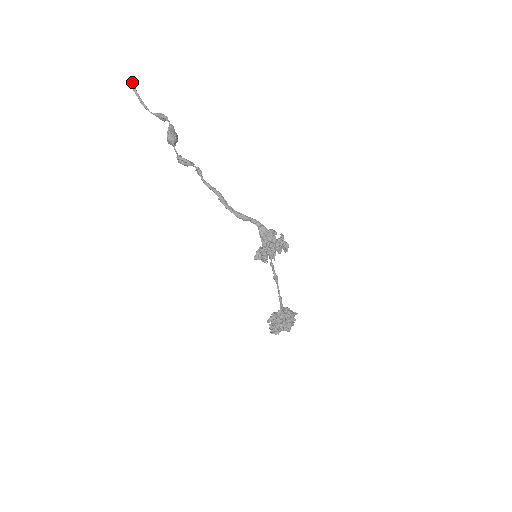
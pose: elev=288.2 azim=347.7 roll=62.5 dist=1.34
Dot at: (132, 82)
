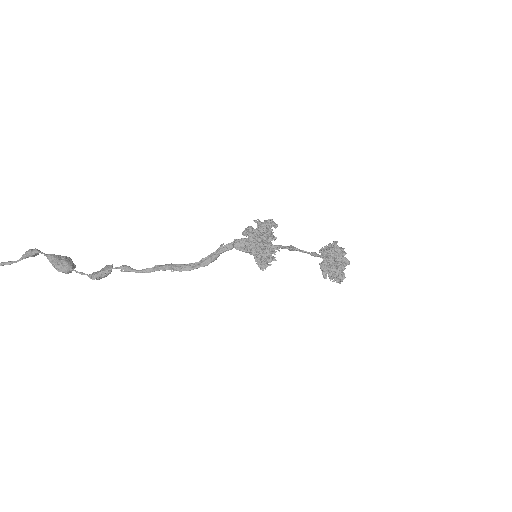
Dot at: out of frame
